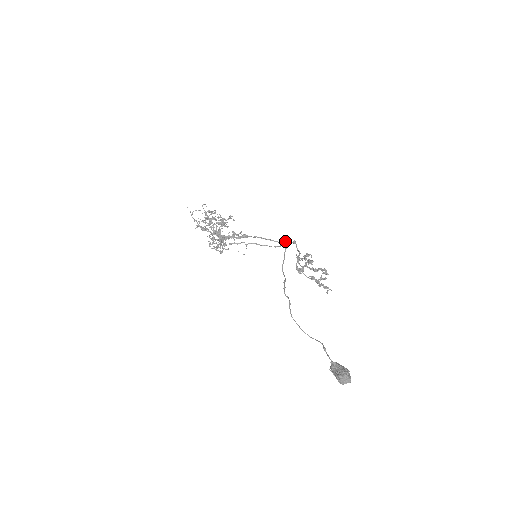
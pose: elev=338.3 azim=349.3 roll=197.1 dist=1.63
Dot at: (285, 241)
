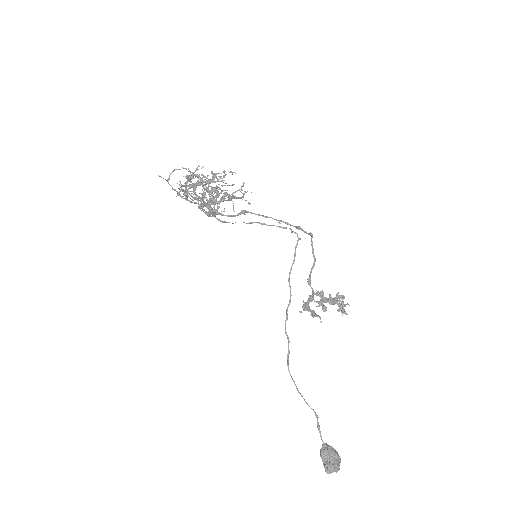
Dot at: (299, 228)
